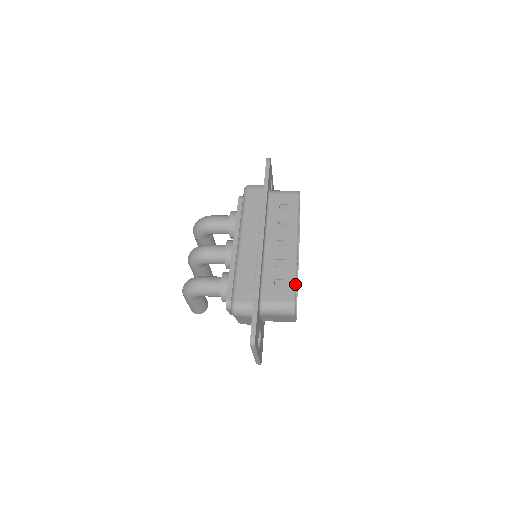
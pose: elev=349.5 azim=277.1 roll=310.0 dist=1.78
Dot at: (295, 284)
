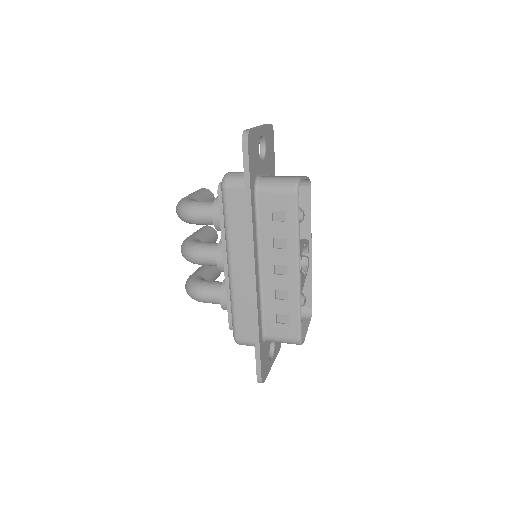
Dot at: (299, 321)
